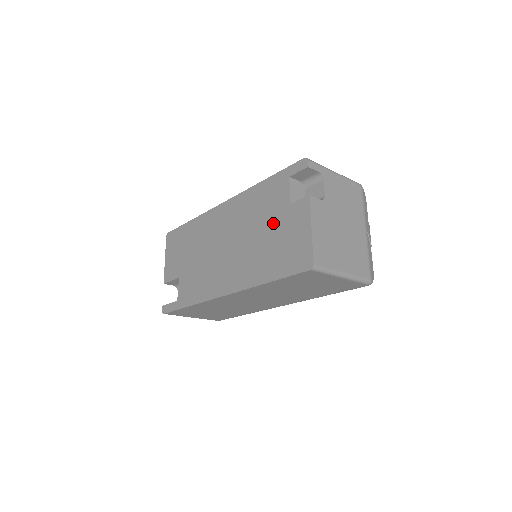
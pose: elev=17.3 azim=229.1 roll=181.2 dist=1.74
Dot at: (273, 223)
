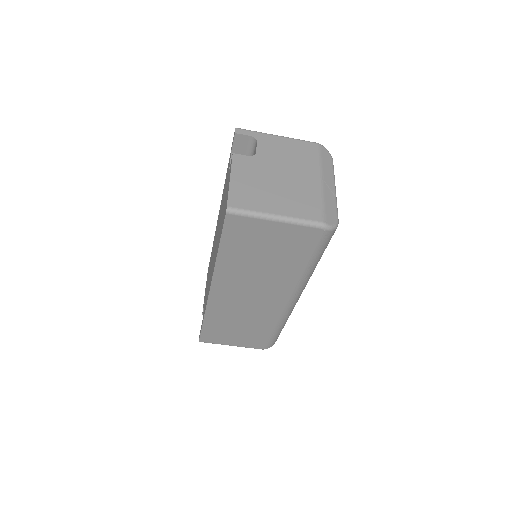
Dot at: (224, 199)
